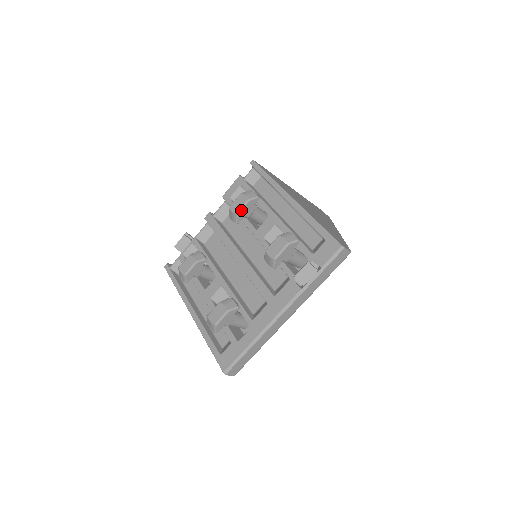
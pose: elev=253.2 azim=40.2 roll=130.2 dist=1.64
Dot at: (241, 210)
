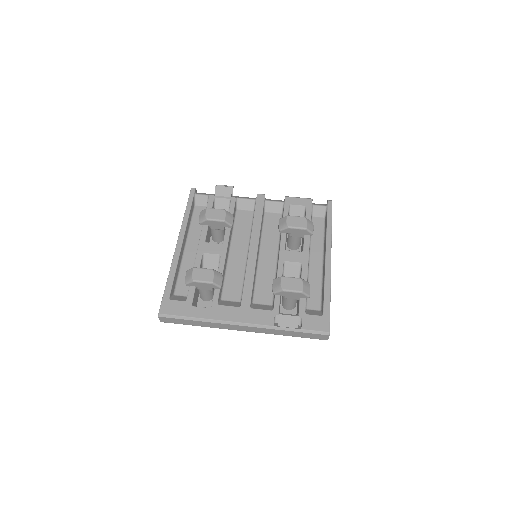
Dot at: (294, 228)
